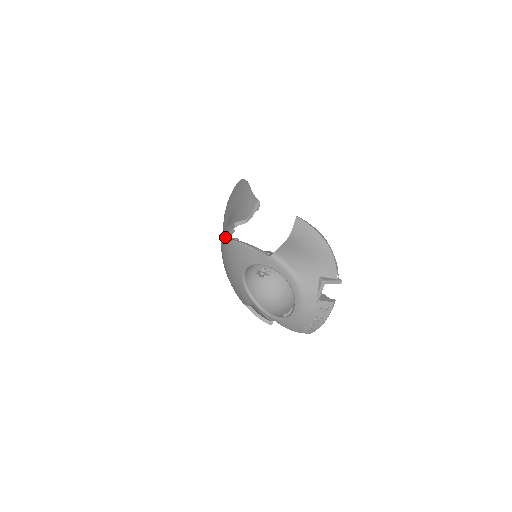
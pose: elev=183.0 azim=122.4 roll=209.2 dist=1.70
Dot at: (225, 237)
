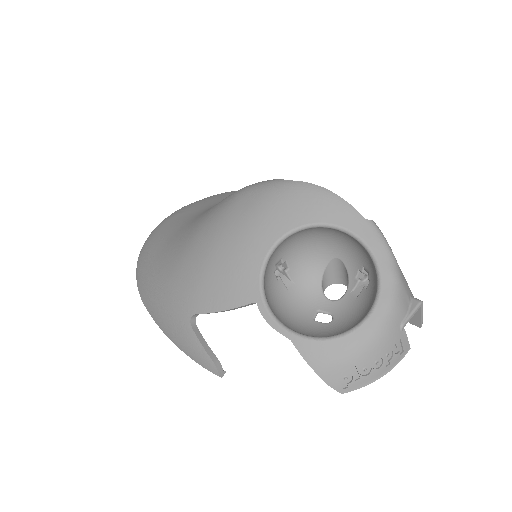
Dot at: (271, 181)
